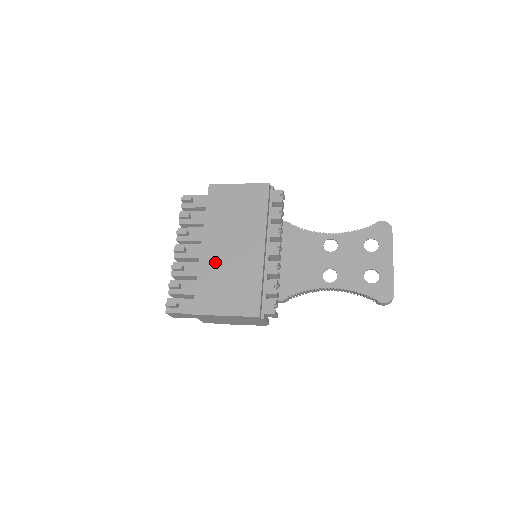
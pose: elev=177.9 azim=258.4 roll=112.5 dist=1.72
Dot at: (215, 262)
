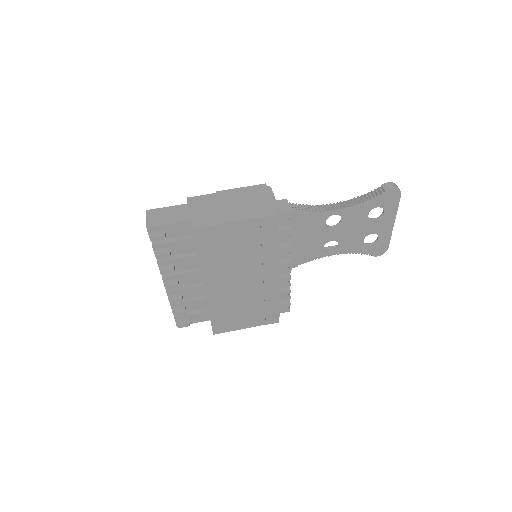
Dot at: (225, 298)
